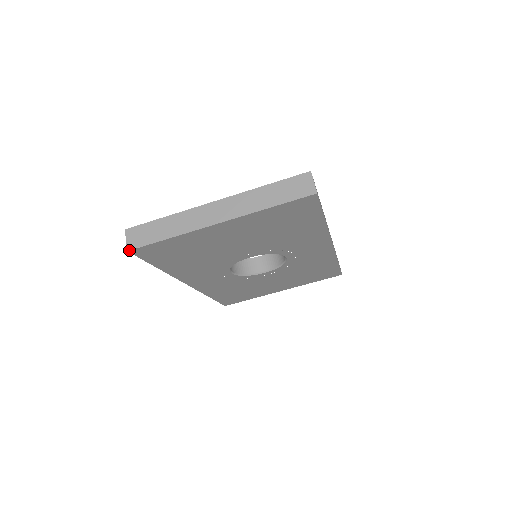
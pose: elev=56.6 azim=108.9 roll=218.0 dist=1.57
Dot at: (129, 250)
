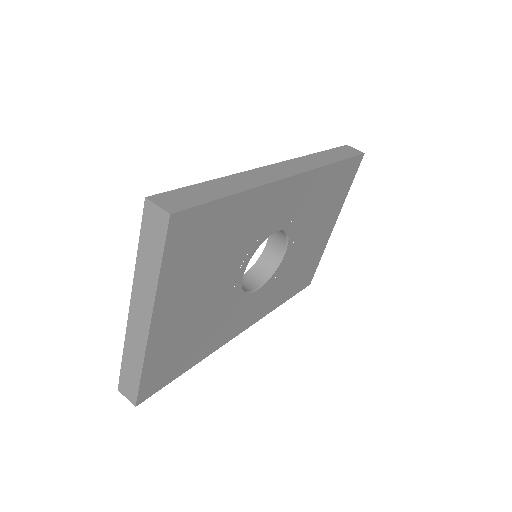
Dot at: (135, 405)
